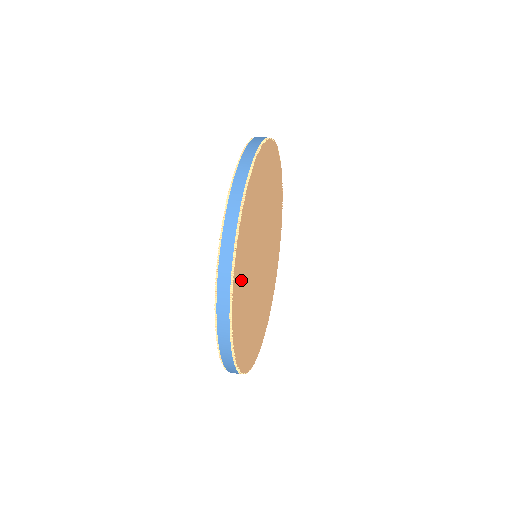
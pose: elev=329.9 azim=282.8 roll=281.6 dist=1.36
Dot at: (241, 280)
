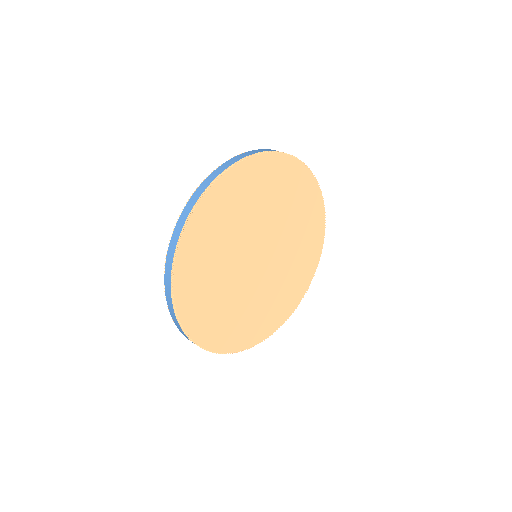
Dot at: (199, 253)
